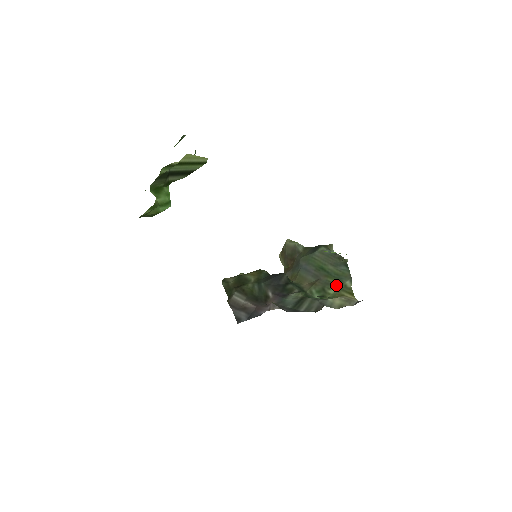
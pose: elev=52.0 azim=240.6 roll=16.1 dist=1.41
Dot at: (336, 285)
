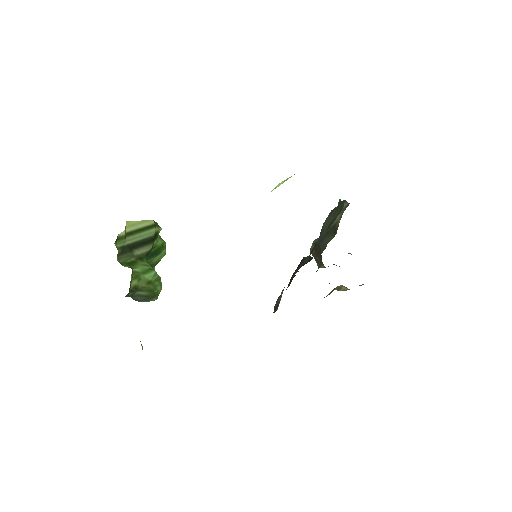
Dot at: occluded
